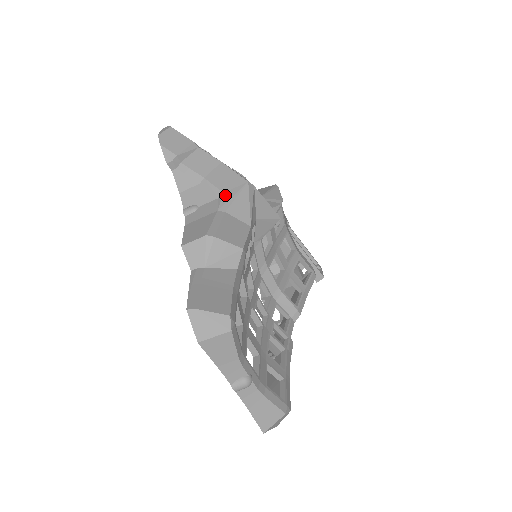
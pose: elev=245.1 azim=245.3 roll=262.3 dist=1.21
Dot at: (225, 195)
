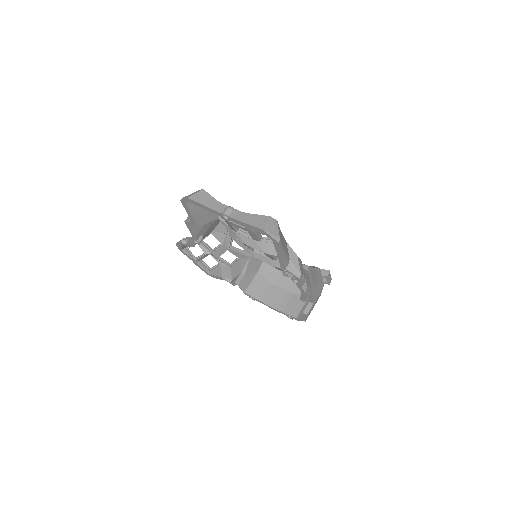
Dot at: occluded
